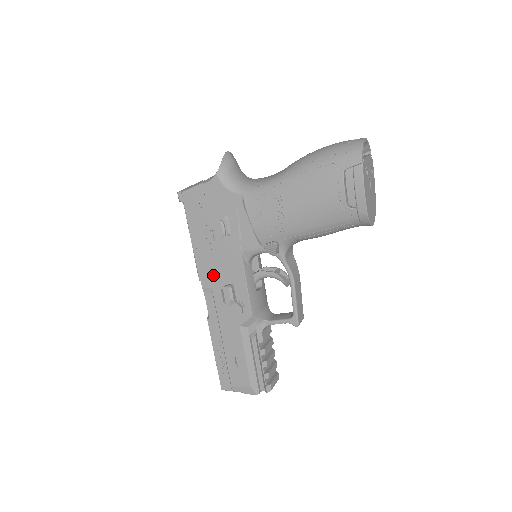
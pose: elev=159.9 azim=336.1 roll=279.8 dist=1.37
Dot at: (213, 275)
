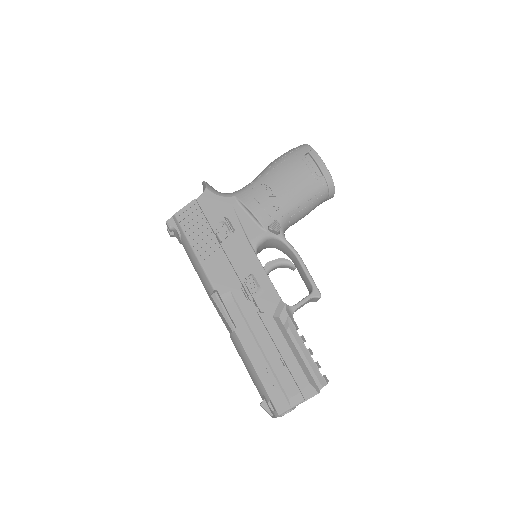
Dot at: (228, 277)
